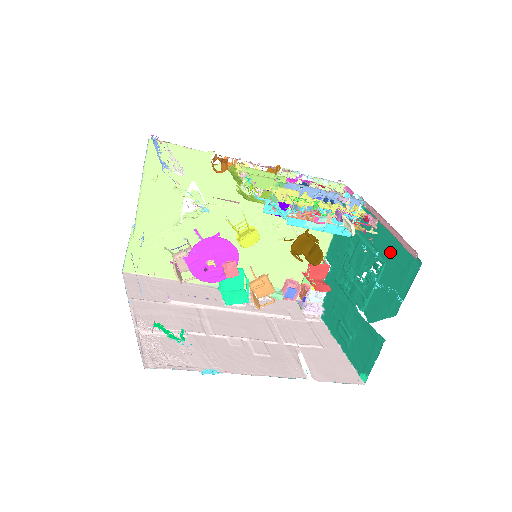
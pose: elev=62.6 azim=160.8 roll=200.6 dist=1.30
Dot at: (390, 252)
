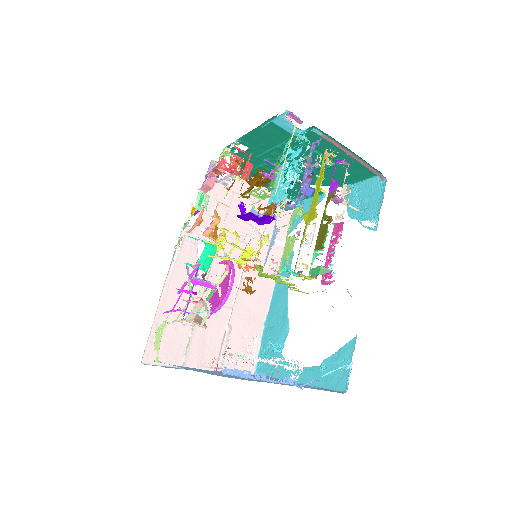
Dot at: (345, 161)
